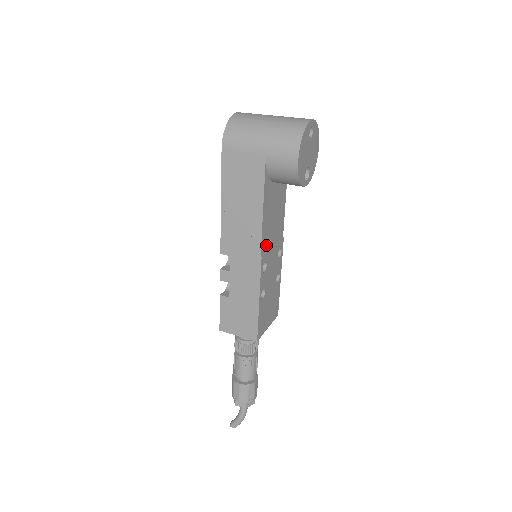
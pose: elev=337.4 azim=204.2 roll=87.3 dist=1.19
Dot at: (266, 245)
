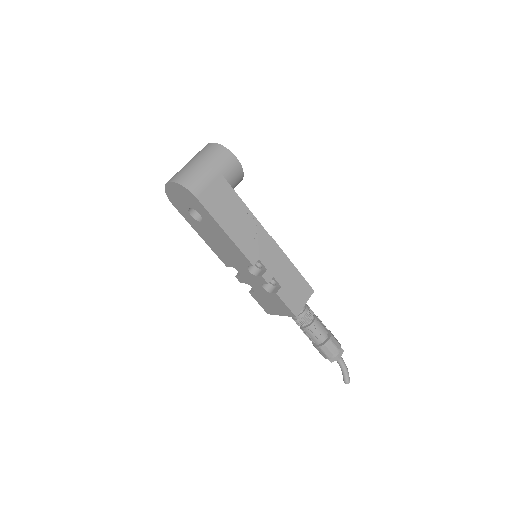
Dot at: occluded
